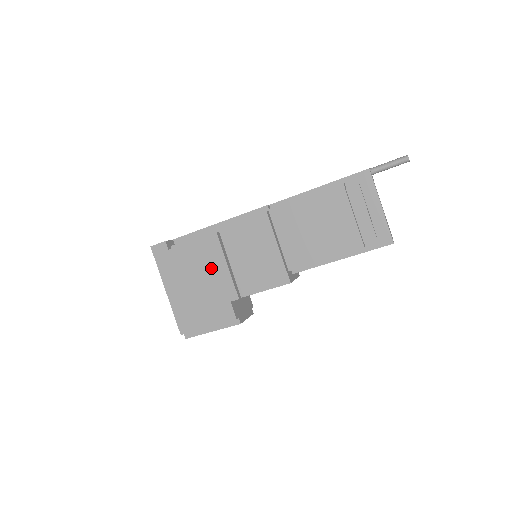
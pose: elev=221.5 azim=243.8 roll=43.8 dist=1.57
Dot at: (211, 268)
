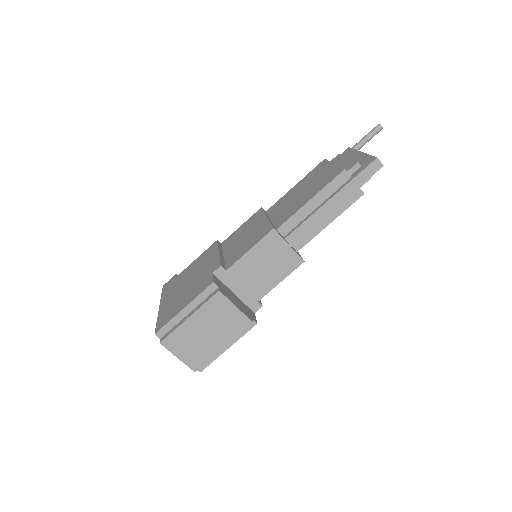
Dot at: (204, 263)
